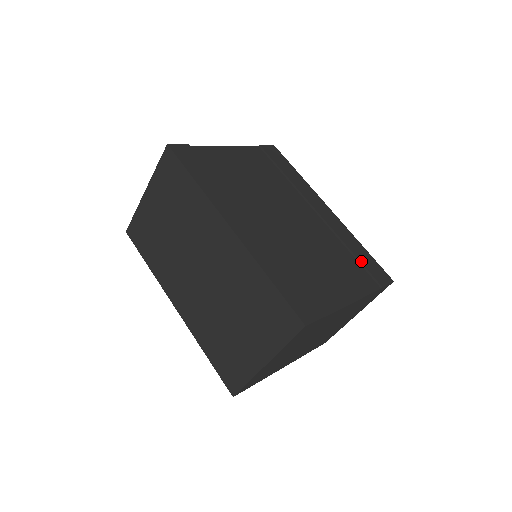
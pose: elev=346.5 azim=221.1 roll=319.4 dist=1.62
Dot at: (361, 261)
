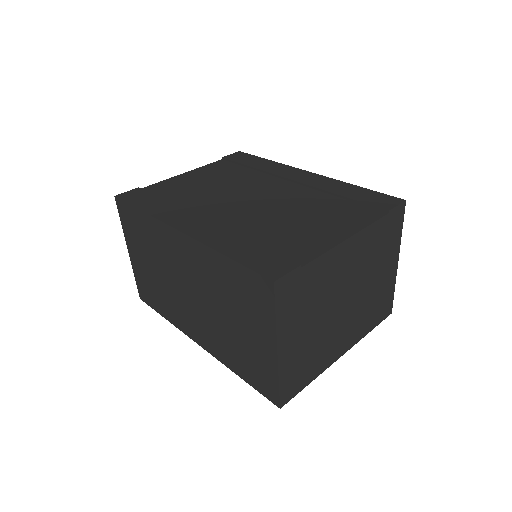
Dot at: (355, 199)
